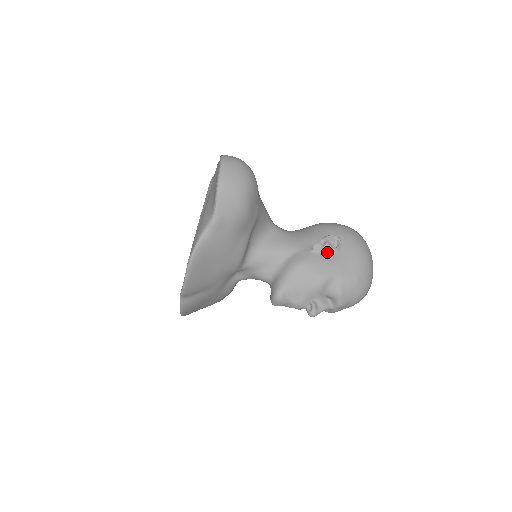
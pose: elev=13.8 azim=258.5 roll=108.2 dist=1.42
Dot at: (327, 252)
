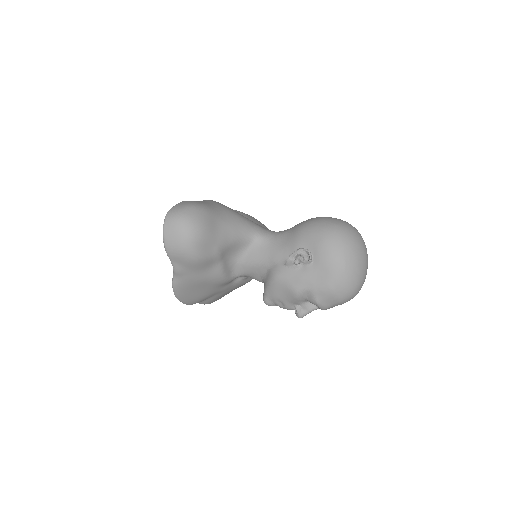
Dot at: (299, 265)
